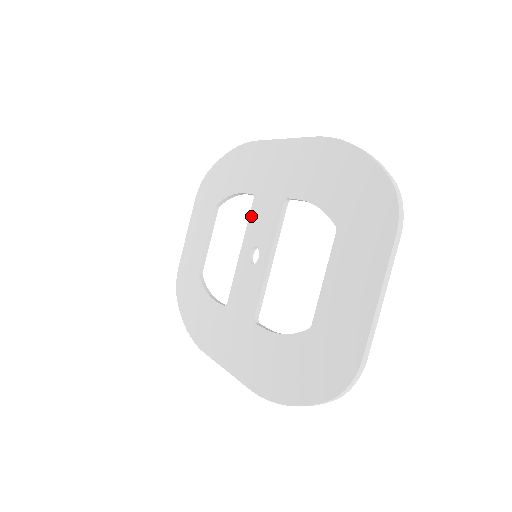
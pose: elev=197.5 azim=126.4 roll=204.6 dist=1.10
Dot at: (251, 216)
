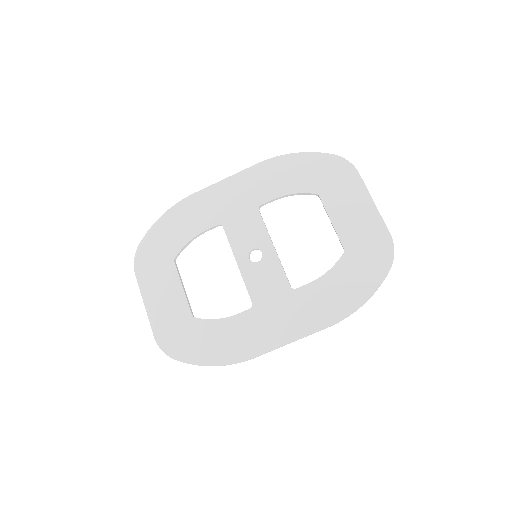
Dot at: (230, 237)
